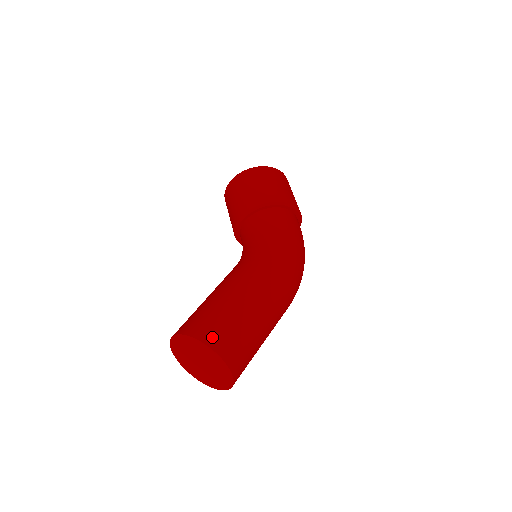
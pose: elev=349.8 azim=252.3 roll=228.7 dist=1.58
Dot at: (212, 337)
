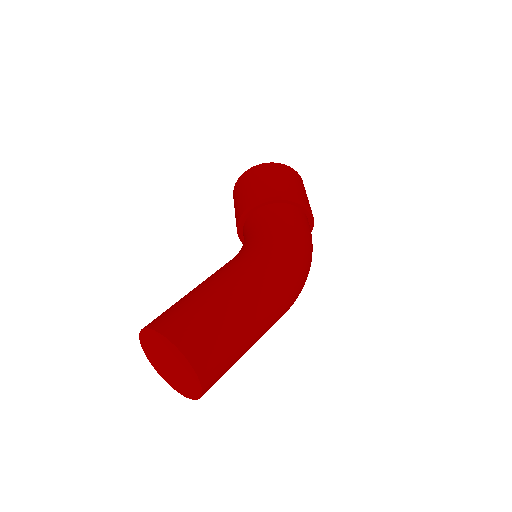
Dot at: (177, 332)
